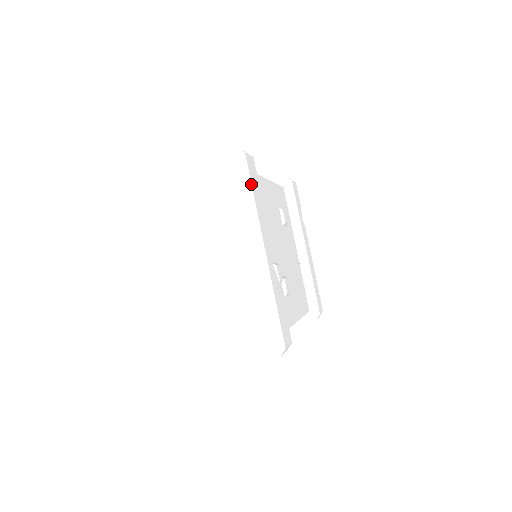
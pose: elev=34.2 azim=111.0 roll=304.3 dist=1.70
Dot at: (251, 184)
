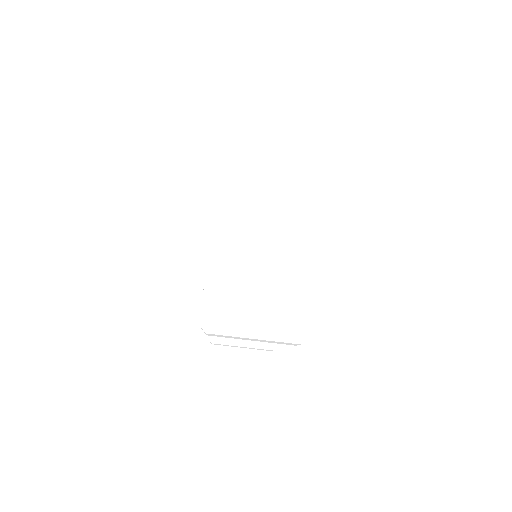
Dot at: occluded
